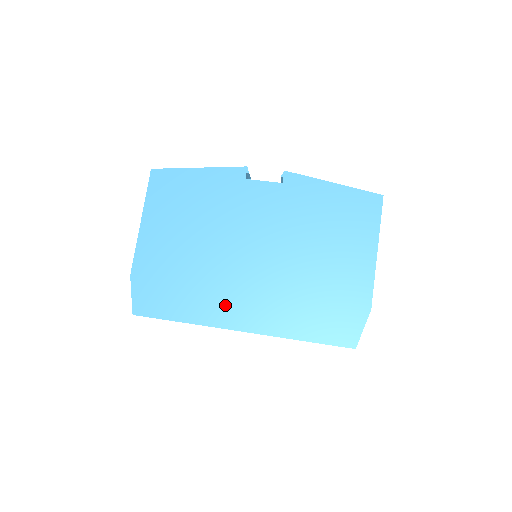
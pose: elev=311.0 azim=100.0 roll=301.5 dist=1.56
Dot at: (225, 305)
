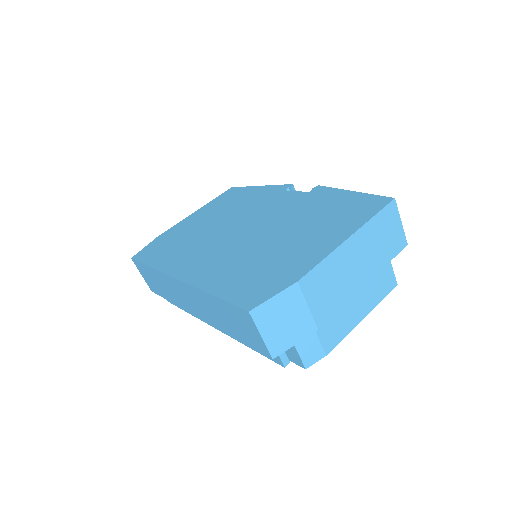
Dot at: (187, 260)
